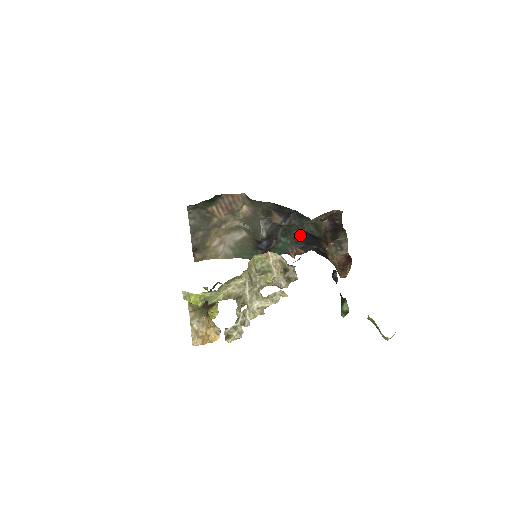
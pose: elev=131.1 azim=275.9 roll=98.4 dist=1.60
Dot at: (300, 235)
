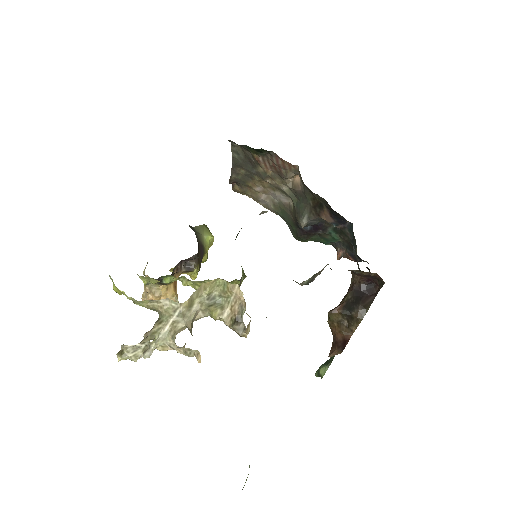
Dot at: occluded
